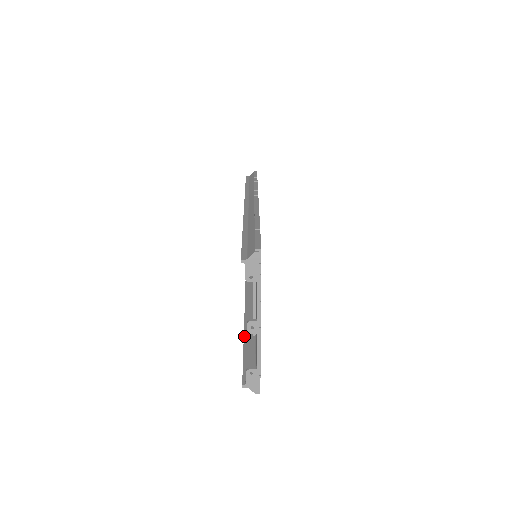
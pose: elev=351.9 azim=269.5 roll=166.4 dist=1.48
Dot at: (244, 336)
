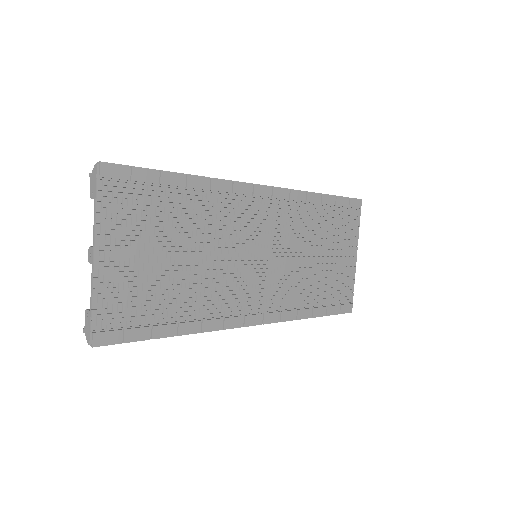
Dot at: occluded
